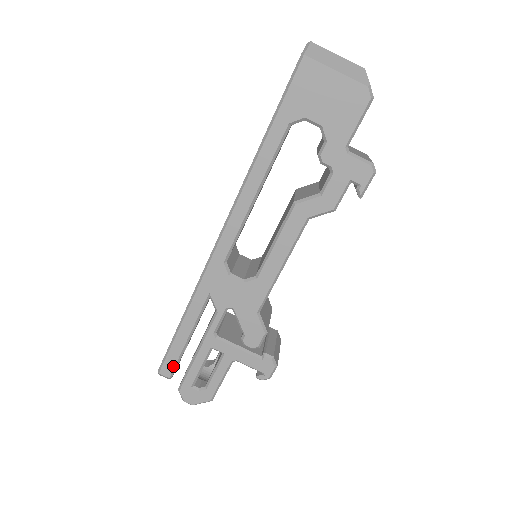
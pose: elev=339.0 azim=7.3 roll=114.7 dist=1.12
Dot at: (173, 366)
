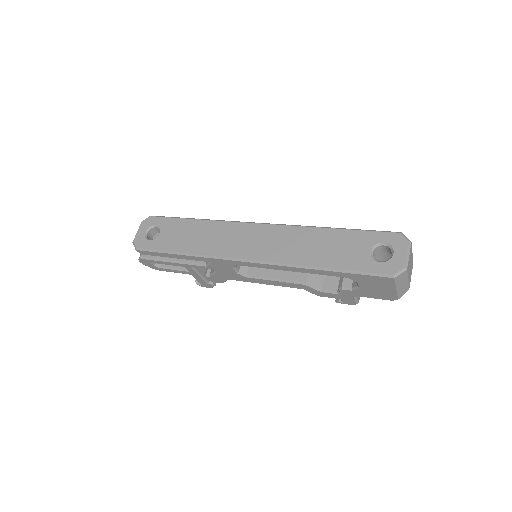
Dot at: occluded
